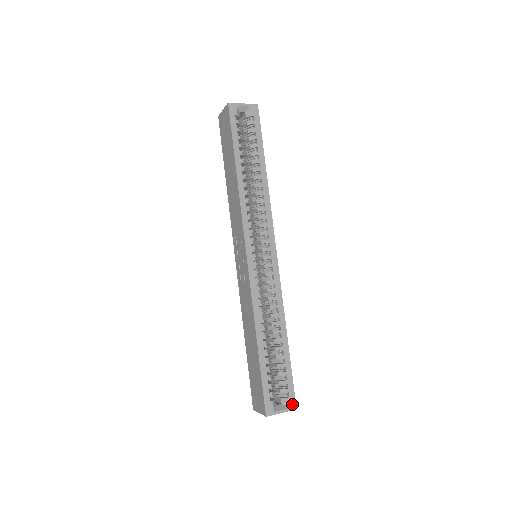
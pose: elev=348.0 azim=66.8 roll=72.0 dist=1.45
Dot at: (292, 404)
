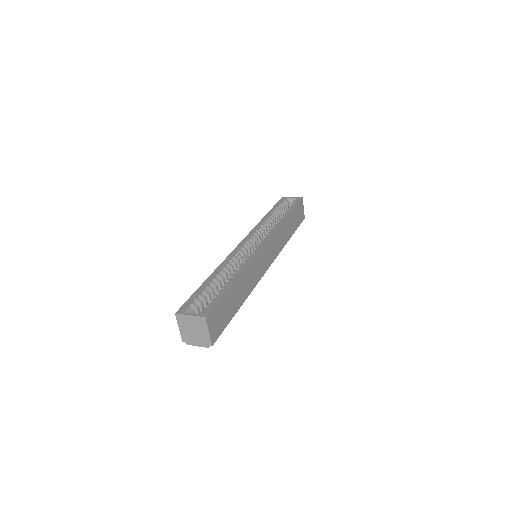
Dot at: (205, 313)
